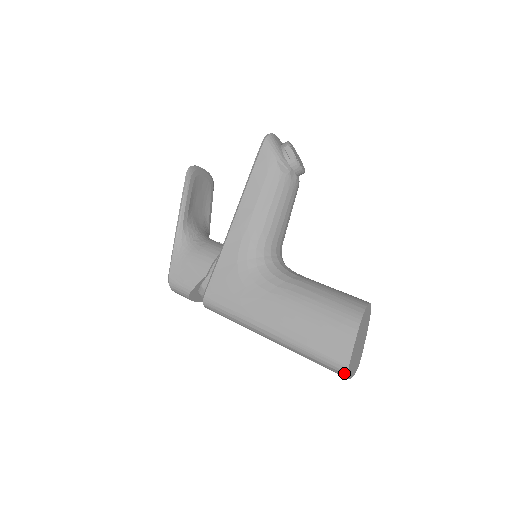
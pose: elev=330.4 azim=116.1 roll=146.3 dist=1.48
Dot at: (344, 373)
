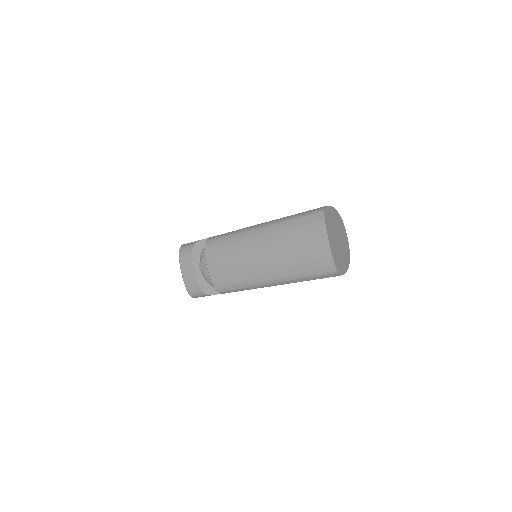
Dot at: (321, 211)
